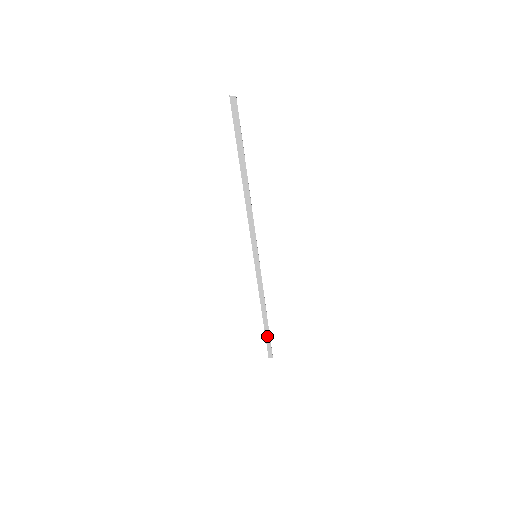
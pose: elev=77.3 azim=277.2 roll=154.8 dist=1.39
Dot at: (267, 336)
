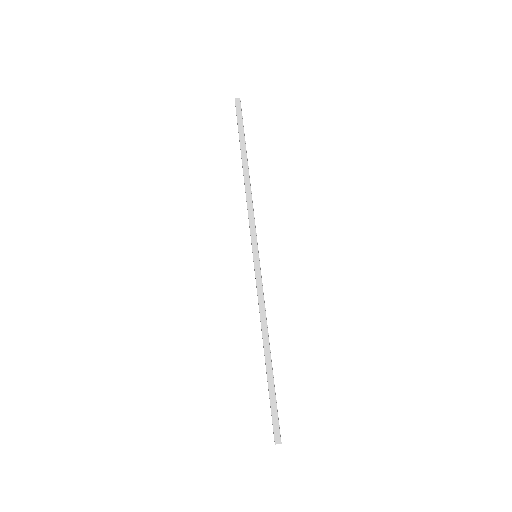
Dot at: (271, 394)
